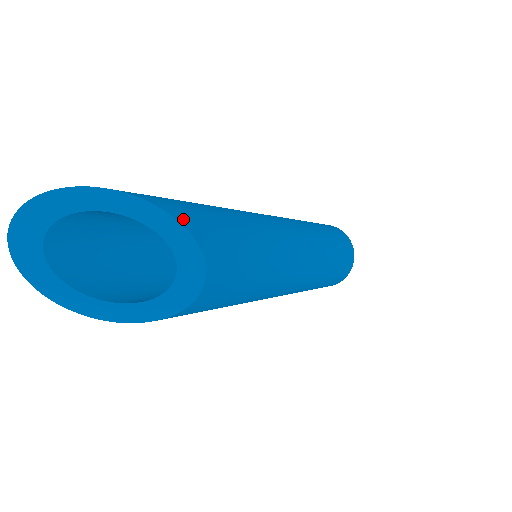
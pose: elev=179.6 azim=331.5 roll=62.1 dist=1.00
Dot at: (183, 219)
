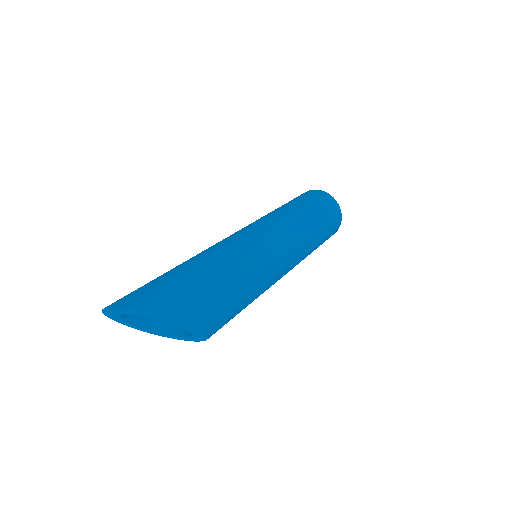
Dot at: (207, 328)
